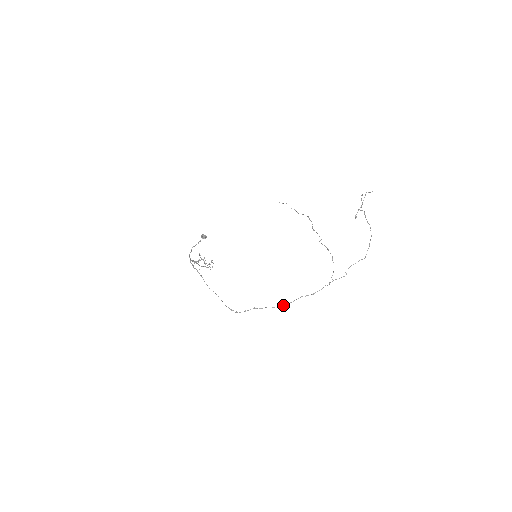
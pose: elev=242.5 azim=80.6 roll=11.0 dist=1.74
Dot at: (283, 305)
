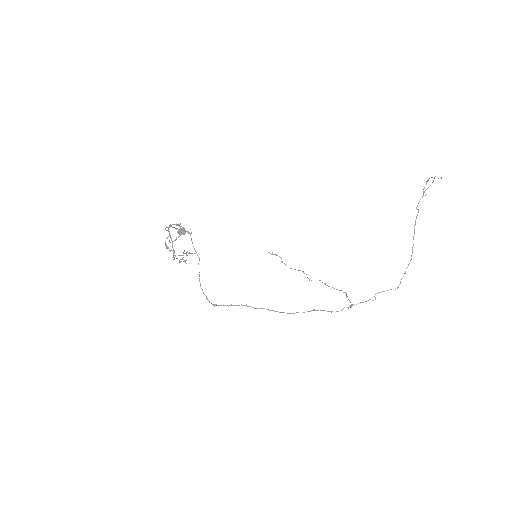
Dot at: occluded
